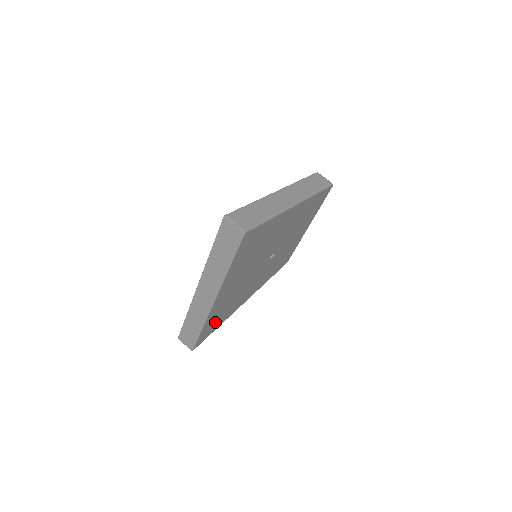
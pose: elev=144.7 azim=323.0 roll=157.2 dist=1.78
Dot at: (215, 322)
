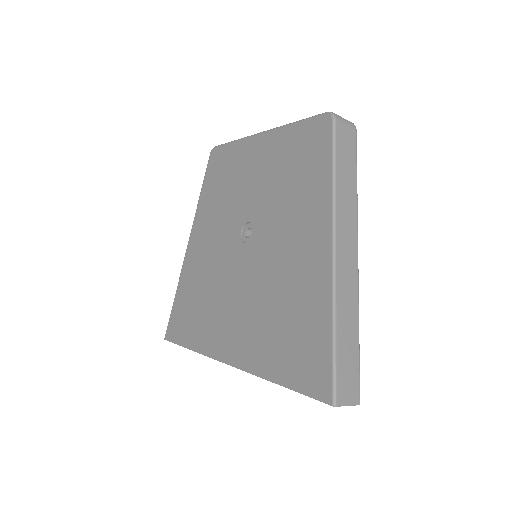
Dot at: occluded
